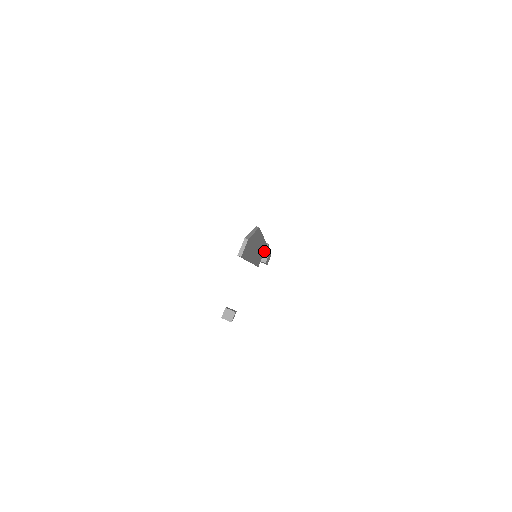
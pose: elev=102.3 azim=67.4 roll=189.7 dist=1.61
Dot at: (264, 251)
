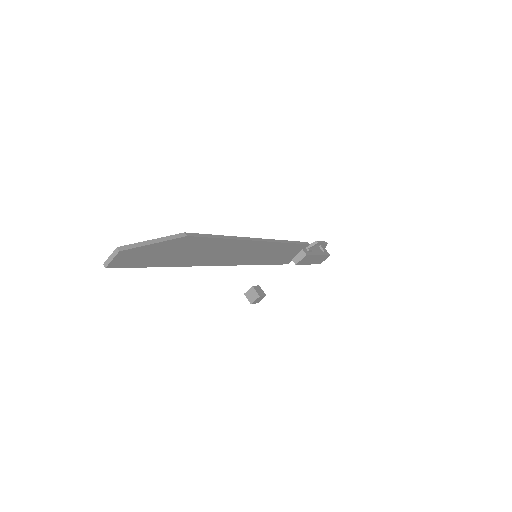
Dot at: (301, 250)
